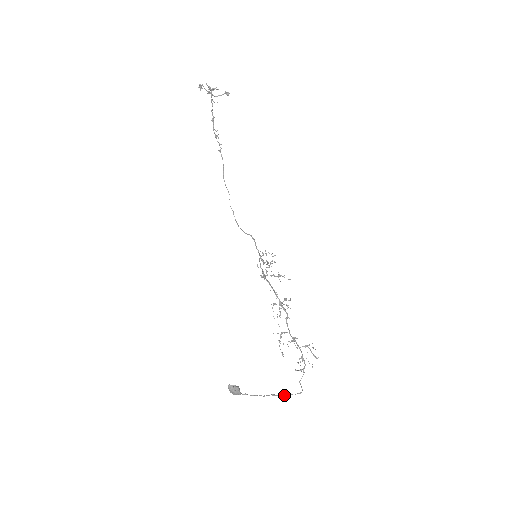
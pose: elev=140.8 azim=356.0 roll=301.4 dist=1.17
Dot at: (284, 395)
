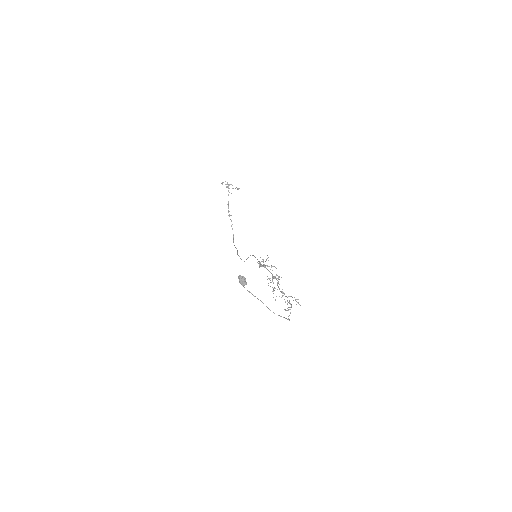
Dot at: occluded
